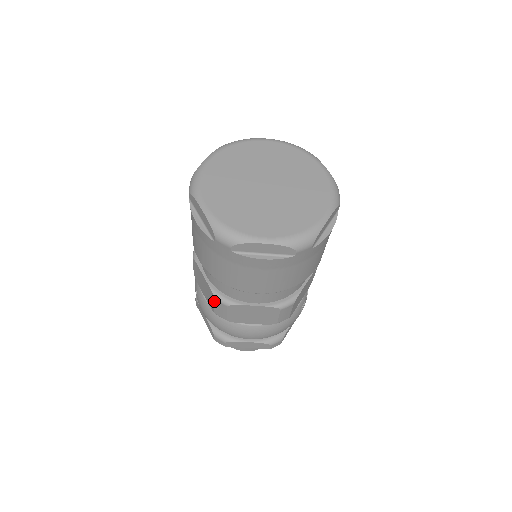
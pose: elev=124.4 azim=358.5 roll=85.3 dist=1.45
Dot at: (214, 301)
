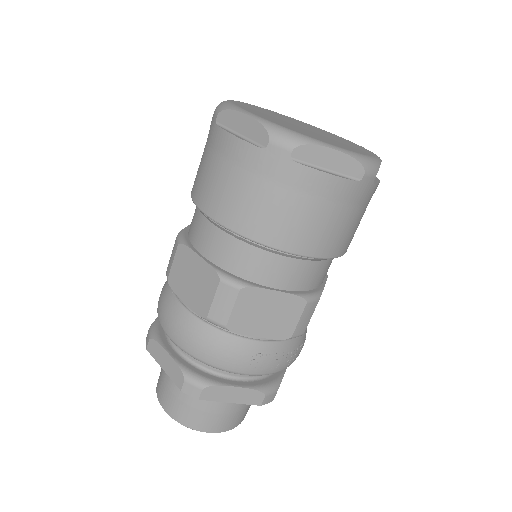
Dot at: occluded
